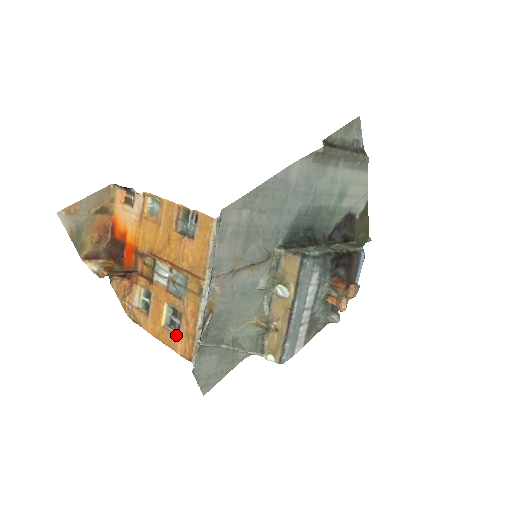
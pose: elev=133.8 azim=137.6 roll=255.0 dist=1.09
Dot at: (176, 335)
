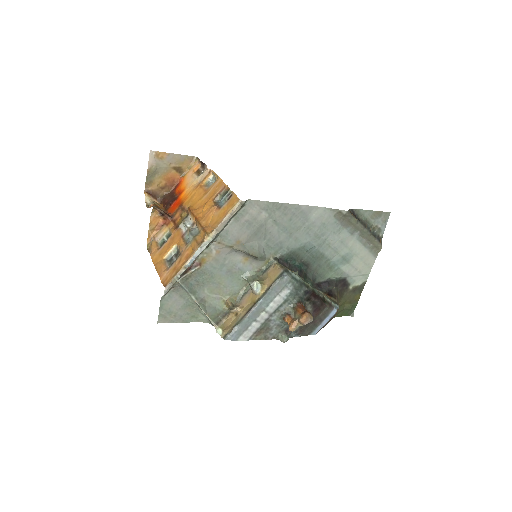
Dot at: (168, 268)
